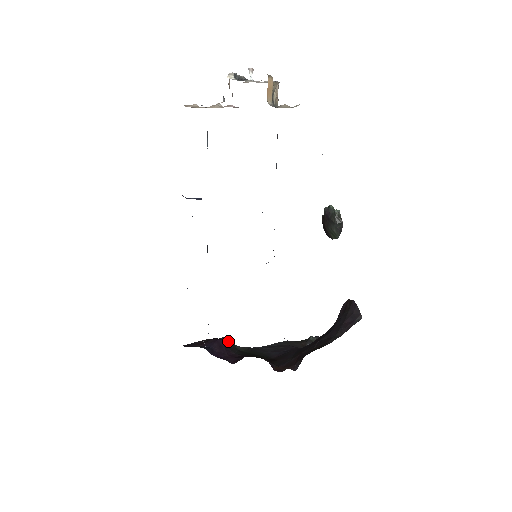
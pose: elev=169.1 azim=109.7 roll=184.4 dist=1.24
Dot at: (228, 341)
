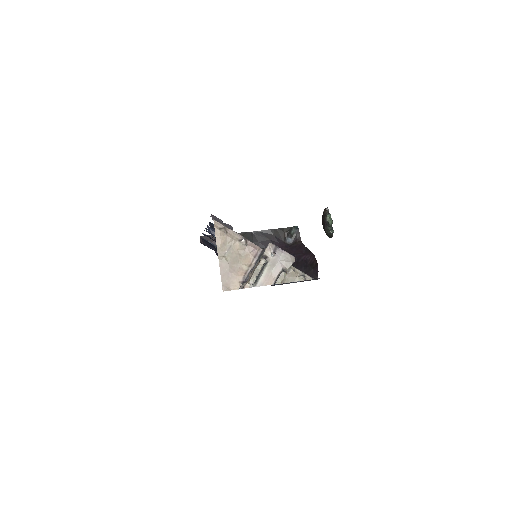
Dot at: occluded
